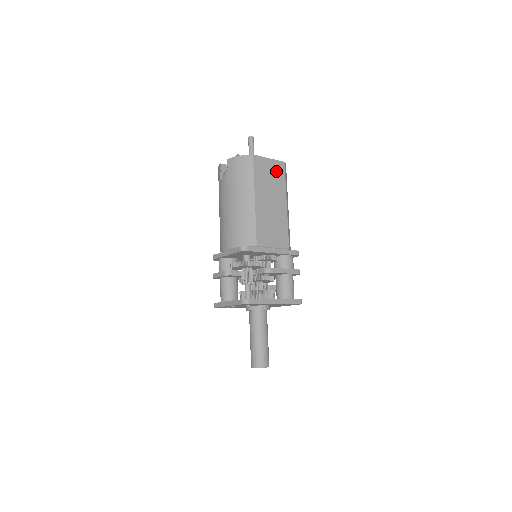
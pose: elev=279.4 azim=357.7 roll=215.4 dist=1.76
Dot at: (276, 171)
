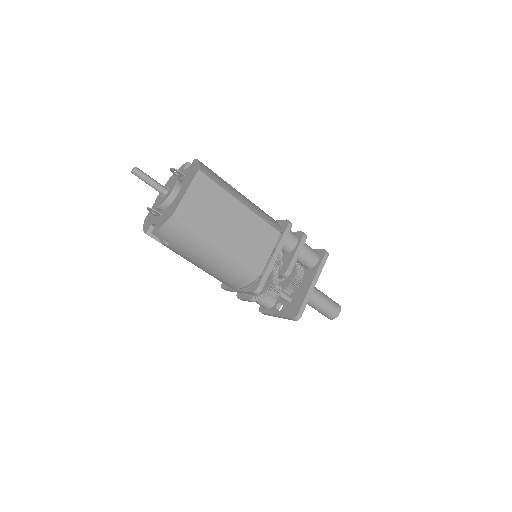
Dot at: (204, 192)
